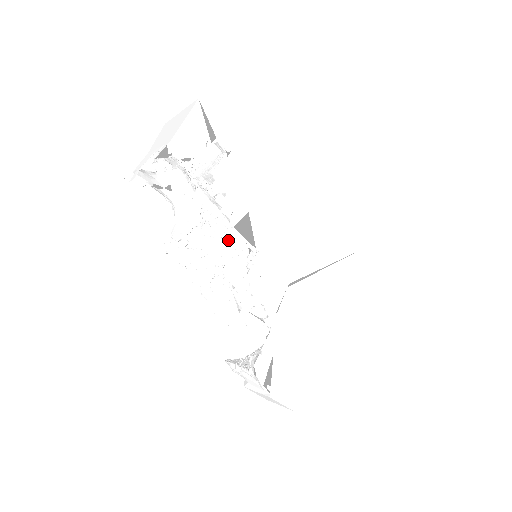
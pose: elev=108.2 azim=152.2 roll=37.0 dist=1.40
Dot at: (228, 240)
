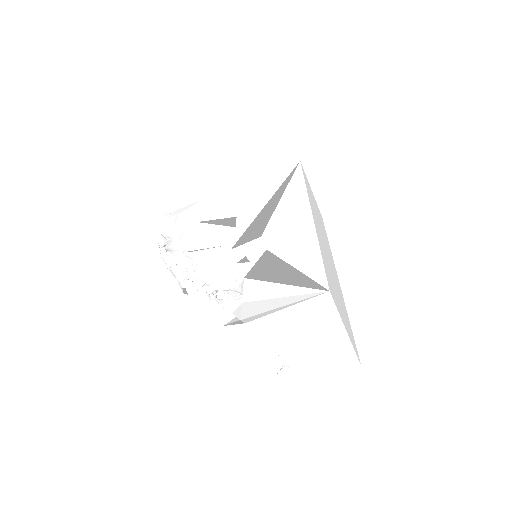
Dot at: occluded
